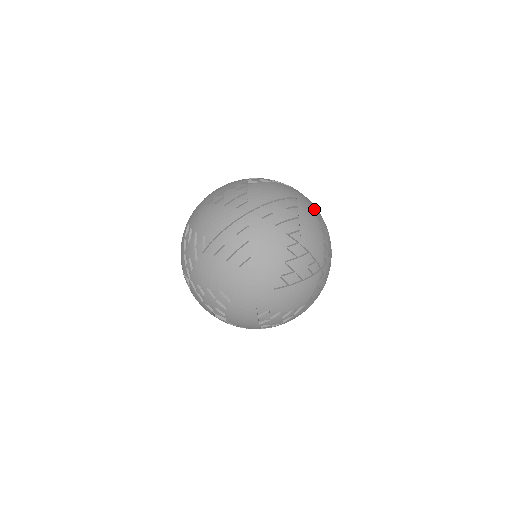
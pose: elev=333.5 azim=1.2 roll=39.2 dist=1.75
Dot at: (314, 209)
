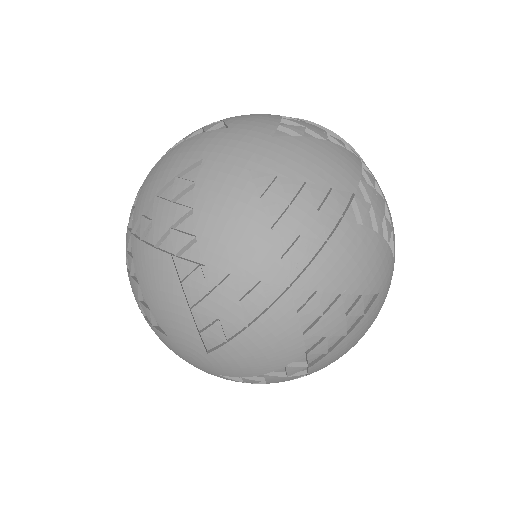
Dot at: (250, 160)
